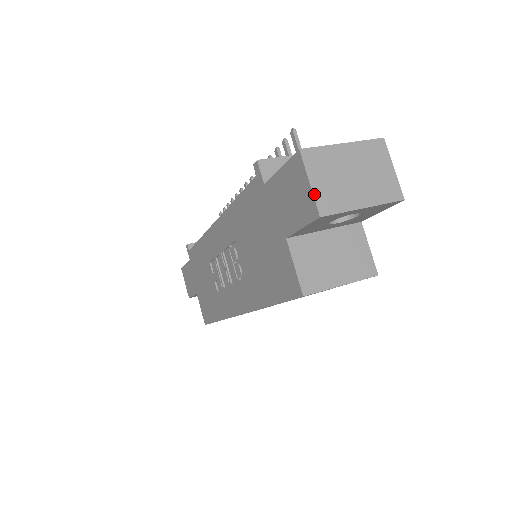
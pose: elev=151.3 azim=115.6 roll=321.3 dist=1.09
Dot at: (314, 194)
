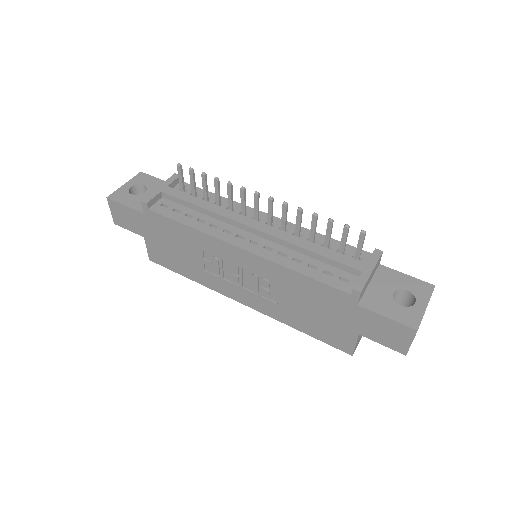
Dot at: occluded
